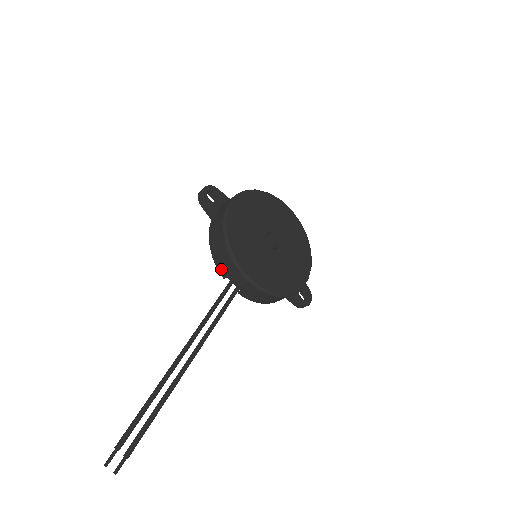
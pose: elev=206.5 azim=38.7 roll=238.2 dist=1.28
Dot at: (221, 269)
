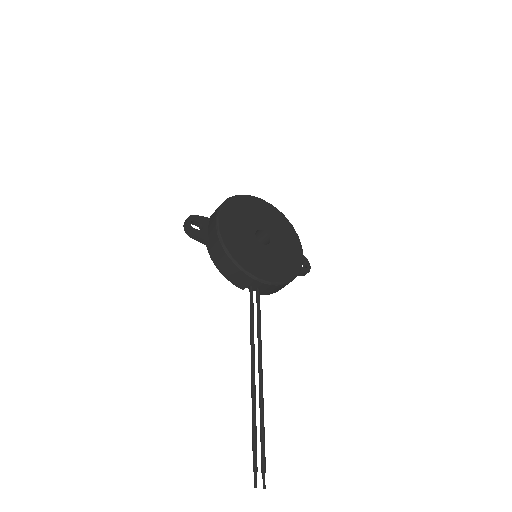
Dot at: (238, 284)
